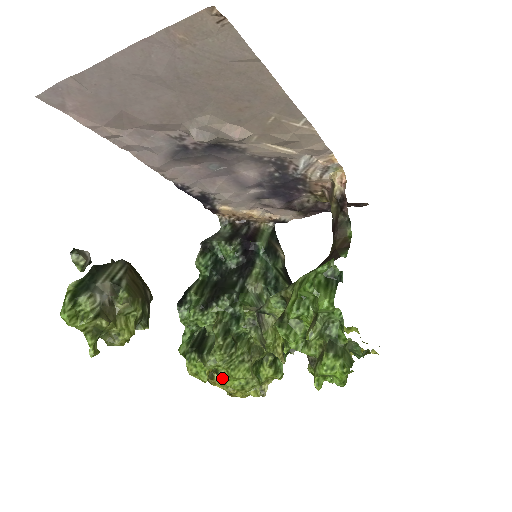
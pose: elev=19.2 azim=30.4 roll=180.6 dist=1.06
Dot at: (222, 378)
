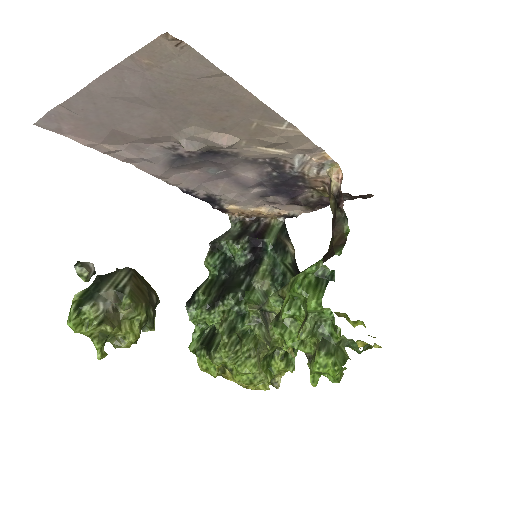
Dot at: (231, 373)
